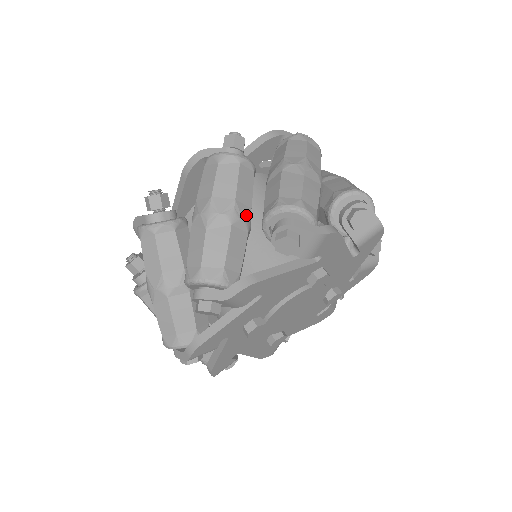
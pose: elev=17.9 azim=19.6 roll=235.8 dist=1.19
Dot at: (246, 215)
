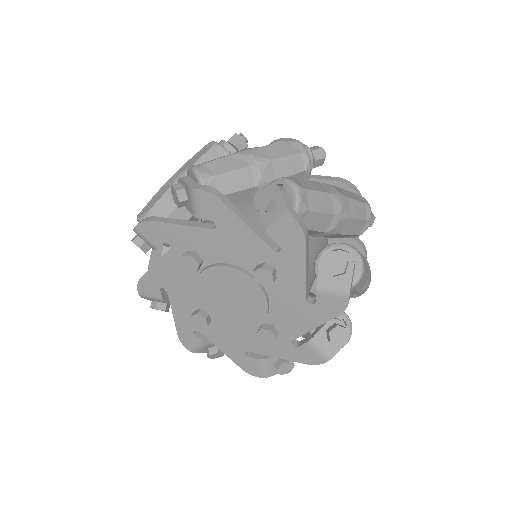
Dot at: (267, 176)
